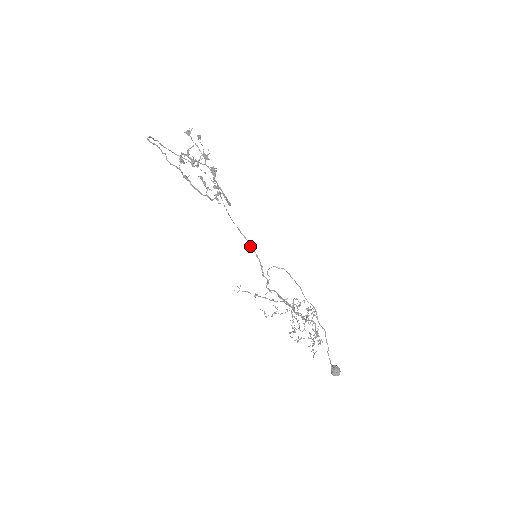
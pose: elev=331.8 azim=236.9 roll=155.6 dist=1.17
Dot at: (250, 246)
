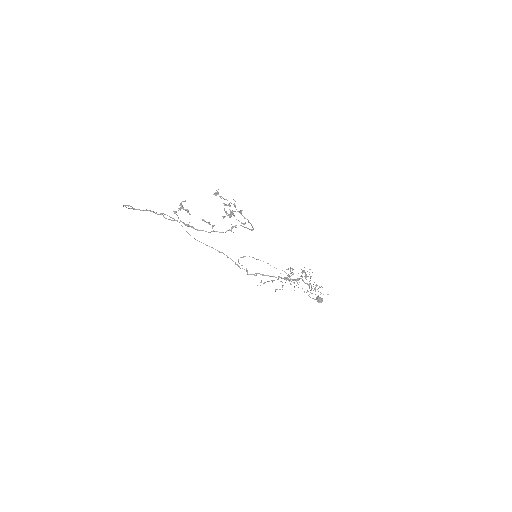
Dot at: (220, 252)
